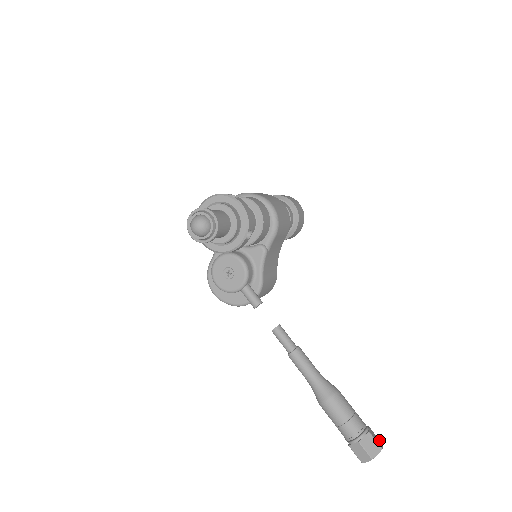
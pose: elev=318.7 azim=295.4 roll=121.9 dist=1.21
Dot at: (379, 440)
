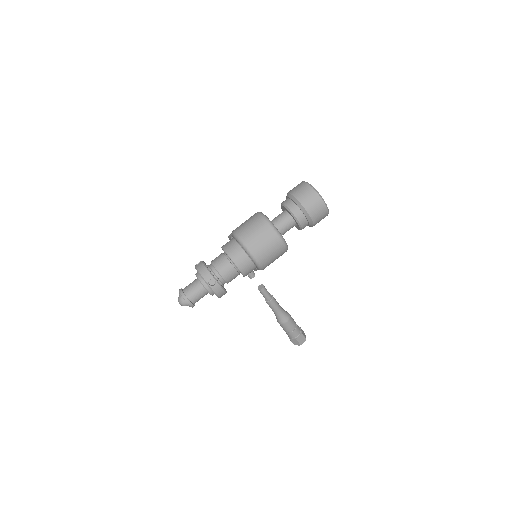
Dot at: (305, 339)
